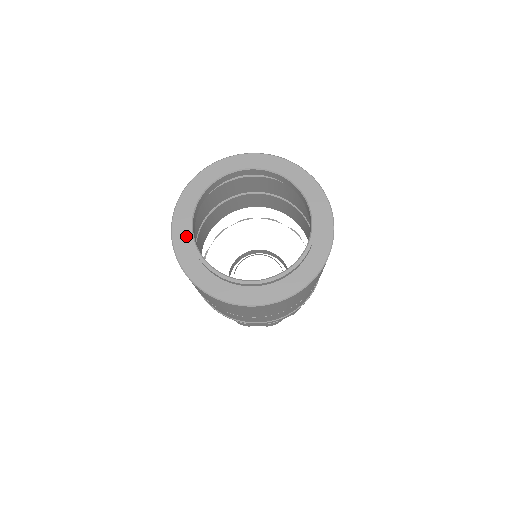
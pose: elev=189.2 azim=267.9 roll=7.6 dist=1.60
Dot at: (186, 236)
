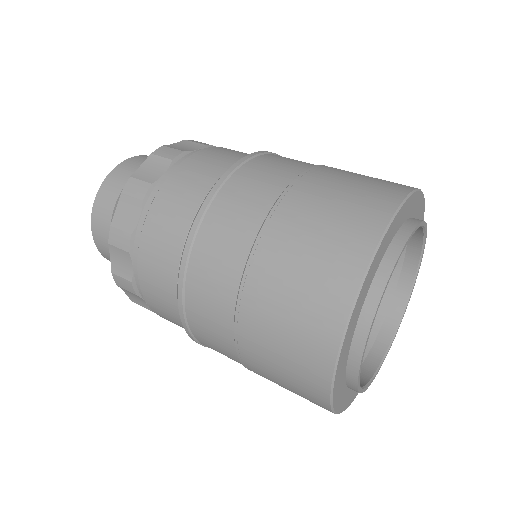
Dot at: (344, 369)
